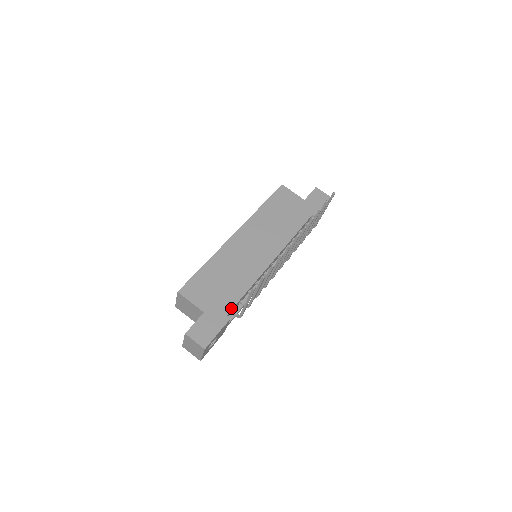
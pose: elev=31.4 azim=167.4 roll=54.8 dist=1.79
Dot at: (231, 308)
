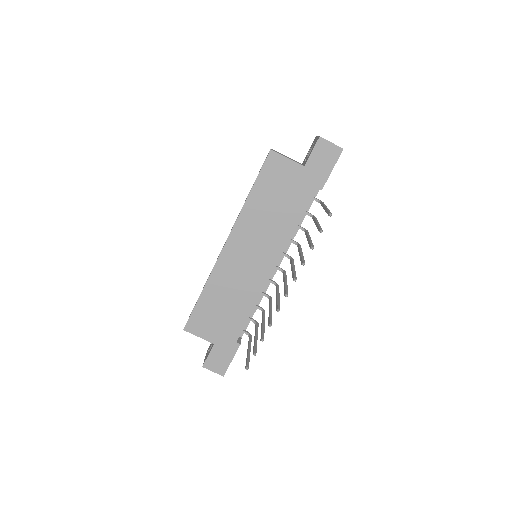
Dot at: (239, 334)
